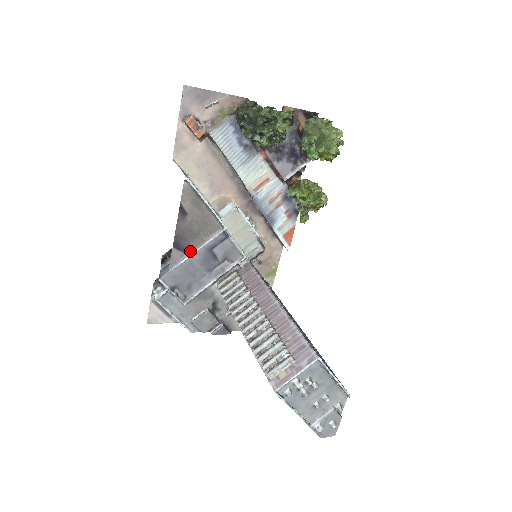
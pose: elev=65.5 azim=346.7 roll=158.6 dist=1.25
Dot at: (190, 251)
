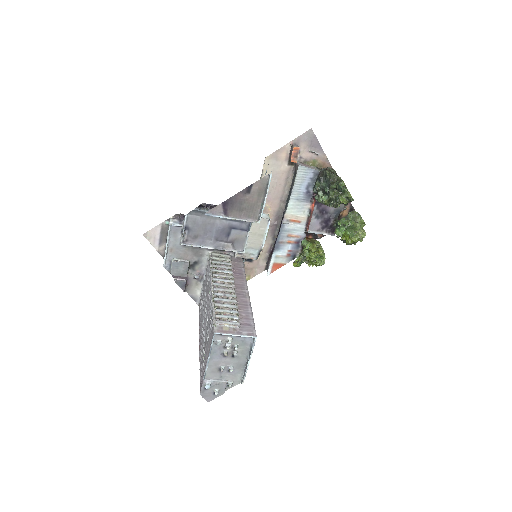
Dot at: (227, 215)
